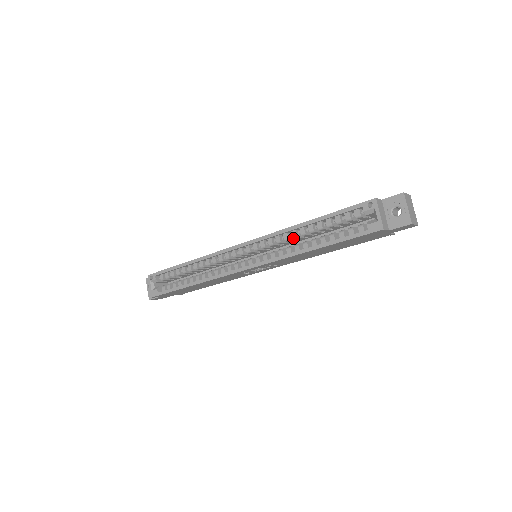
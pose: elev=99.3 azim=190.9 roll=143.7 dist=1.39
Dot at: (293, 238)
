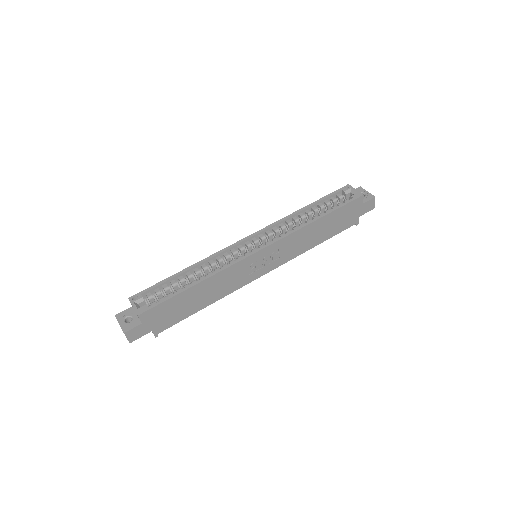
Dot at: (295, 222)
